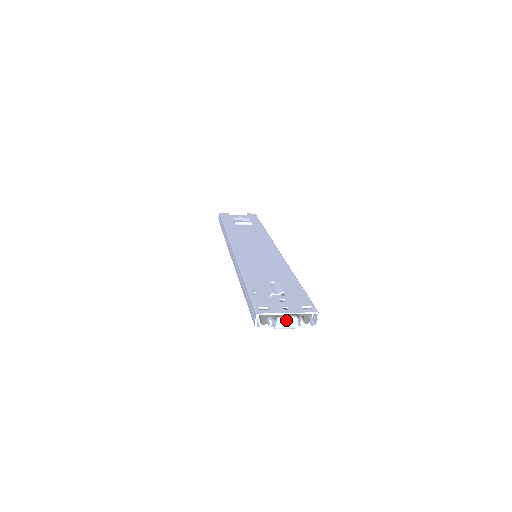
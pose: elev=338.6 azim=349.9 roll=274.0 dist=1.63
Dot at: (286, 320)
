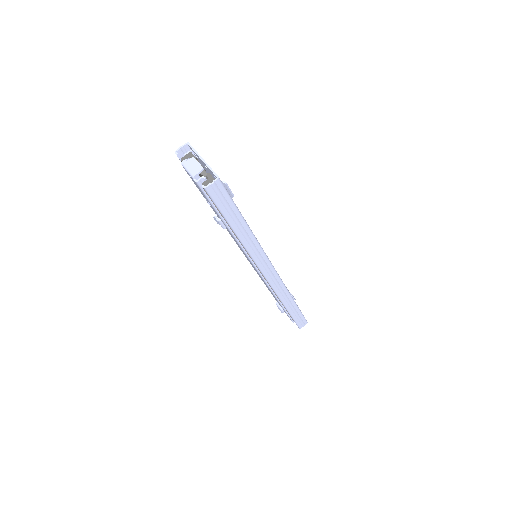
Dot at: (195, 163)
